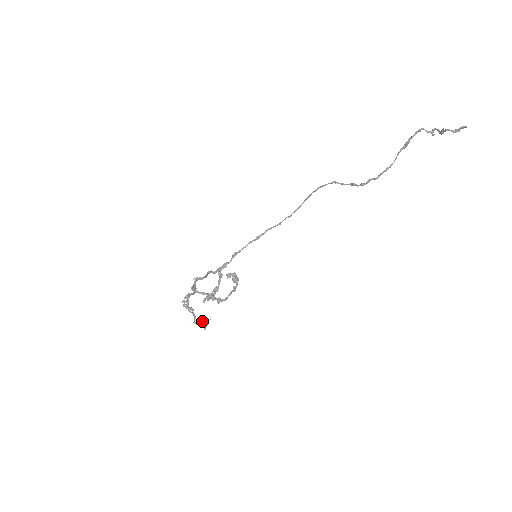
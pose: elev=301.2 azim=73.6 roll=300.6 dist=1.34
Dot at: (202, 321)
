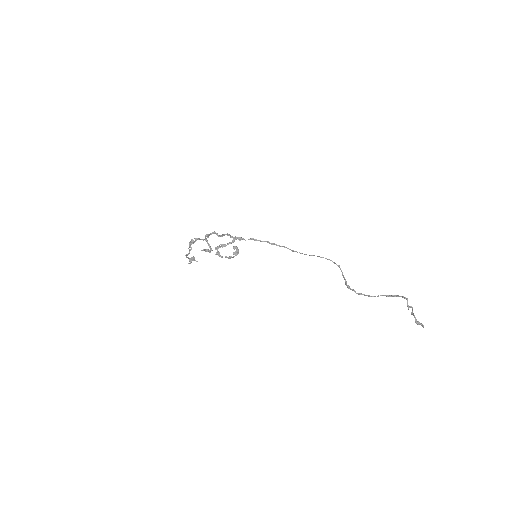
Dot at: (191, 259)
